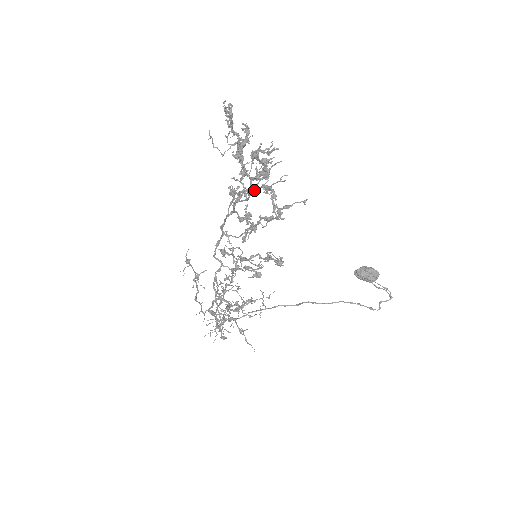
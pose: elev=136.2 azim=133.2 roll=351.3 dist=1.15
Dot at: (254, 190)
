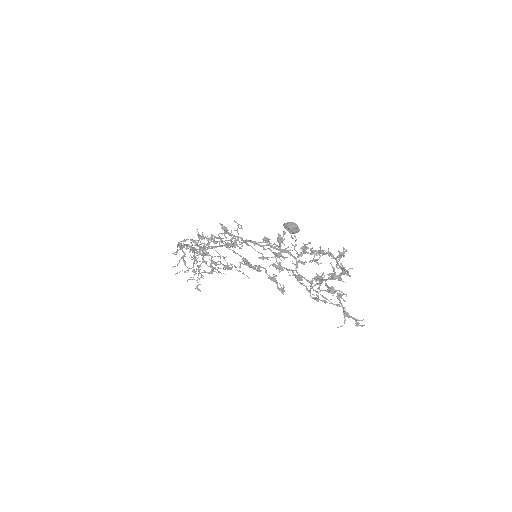
Dot at: (315, 290)
